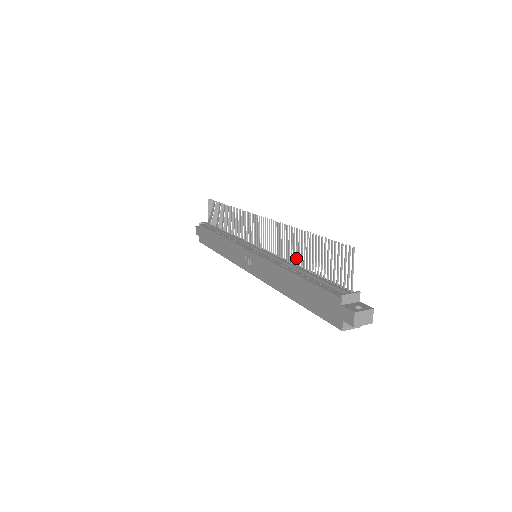
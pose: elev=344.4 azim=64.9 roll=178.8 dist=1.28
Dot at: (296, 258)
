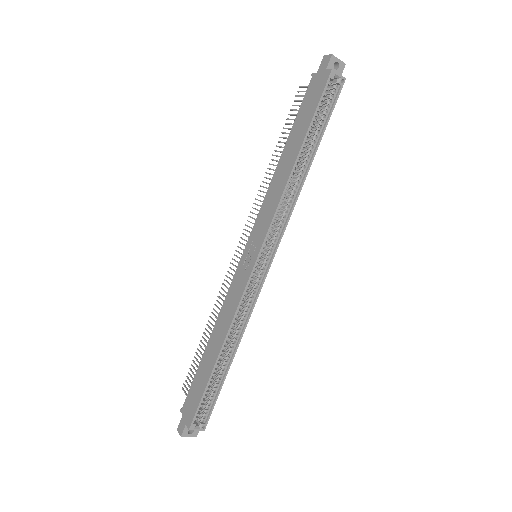
Dot at: occluded
